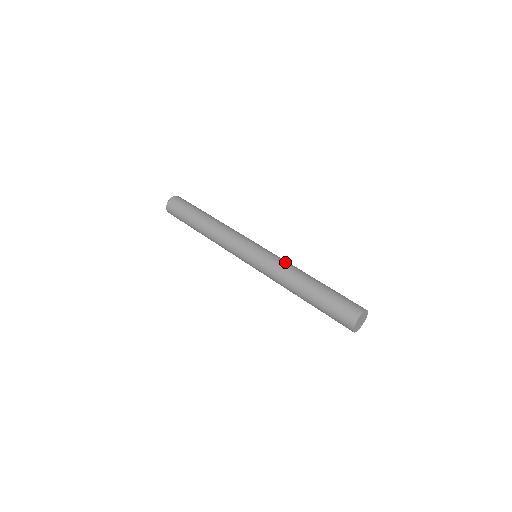
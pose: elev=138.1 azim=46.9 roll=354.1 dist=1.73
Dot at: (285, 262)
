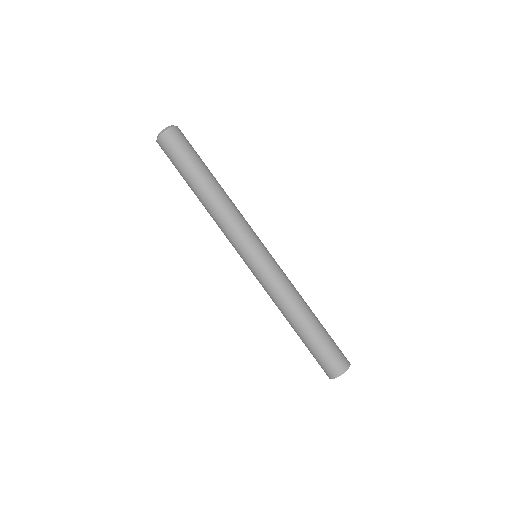
Dot at: (276, 292)
